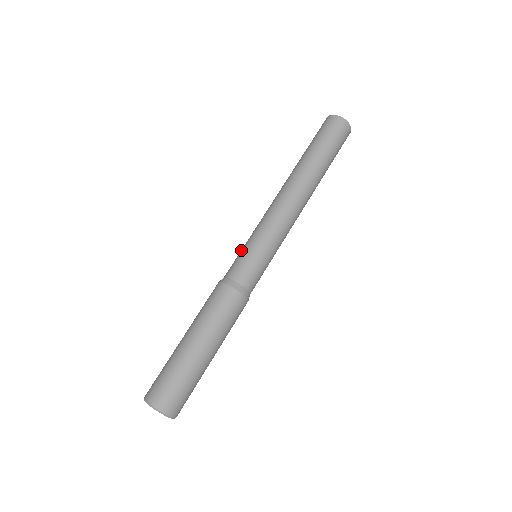
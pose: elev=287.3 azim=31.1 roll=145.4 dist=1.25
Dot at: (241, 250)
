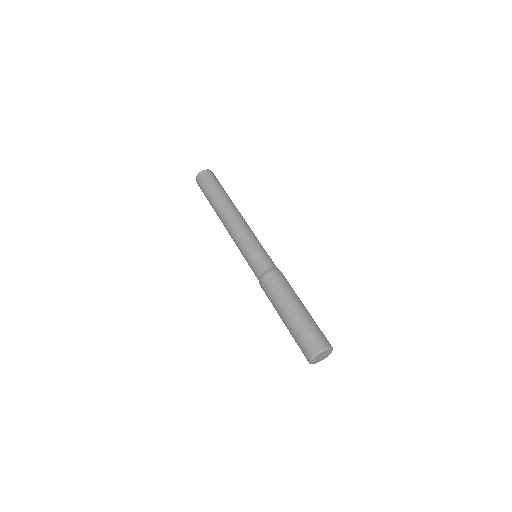
Dot at: (247, 261)
